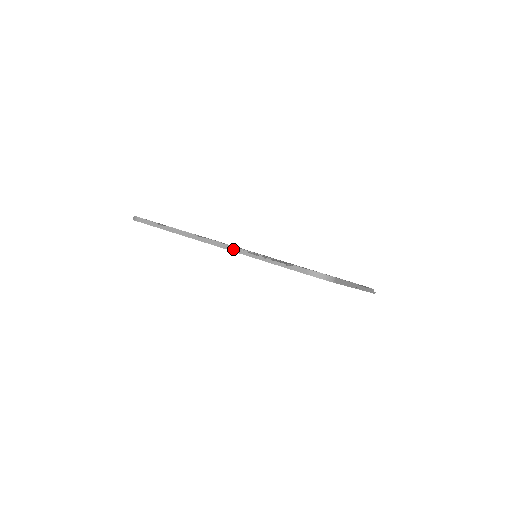
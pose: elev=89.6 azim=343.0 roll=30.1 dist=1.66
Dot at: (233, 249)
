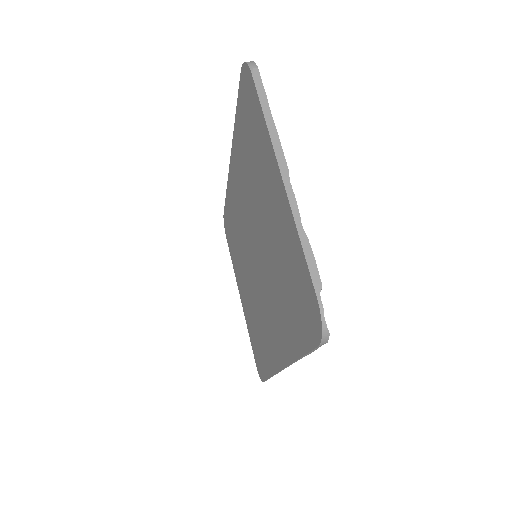
Dot at: occluded
